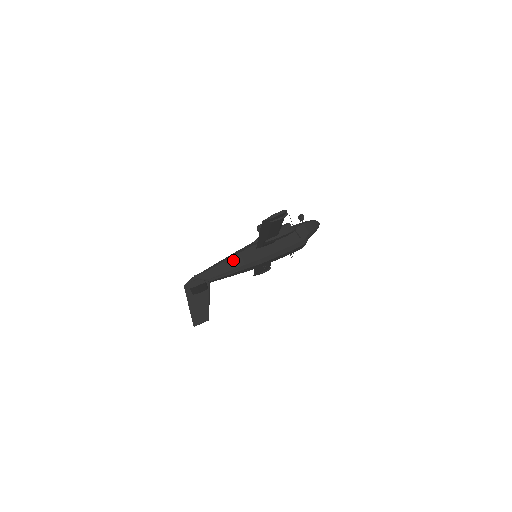
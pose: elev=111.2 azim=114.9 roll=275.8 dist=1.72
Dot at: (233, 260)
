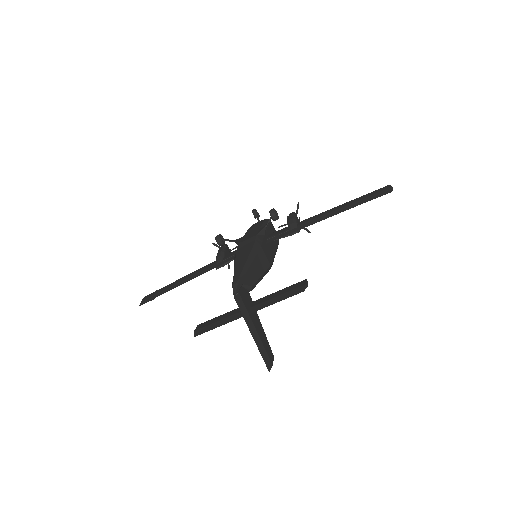
Dot at: (261, 257)
